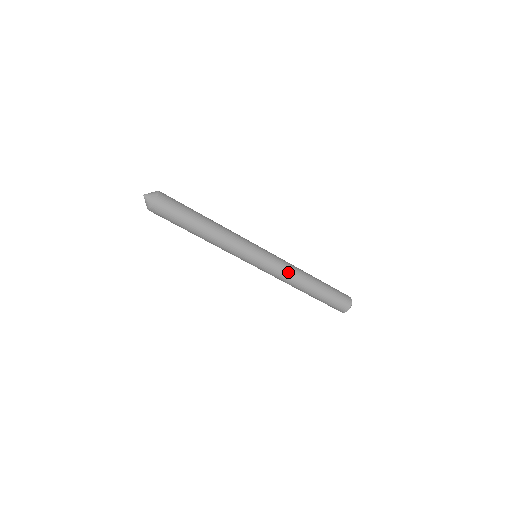
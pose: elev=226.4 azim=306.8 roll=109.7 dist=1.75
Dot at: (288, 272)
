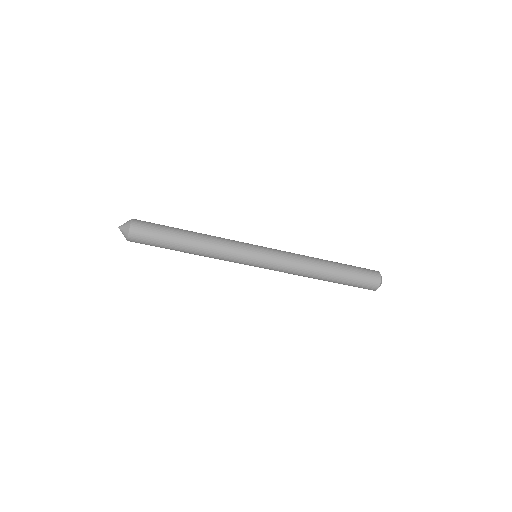
Dot at: (296, 259)
